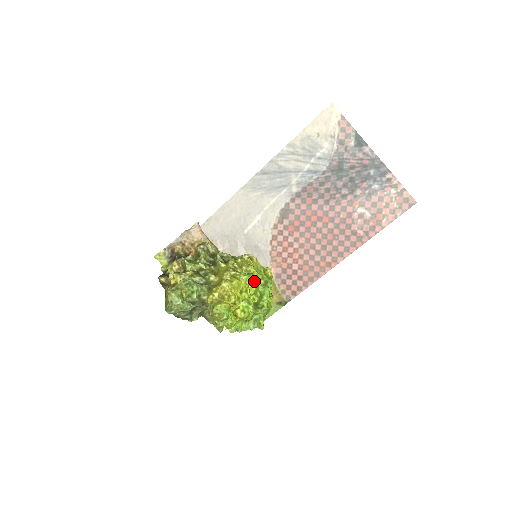
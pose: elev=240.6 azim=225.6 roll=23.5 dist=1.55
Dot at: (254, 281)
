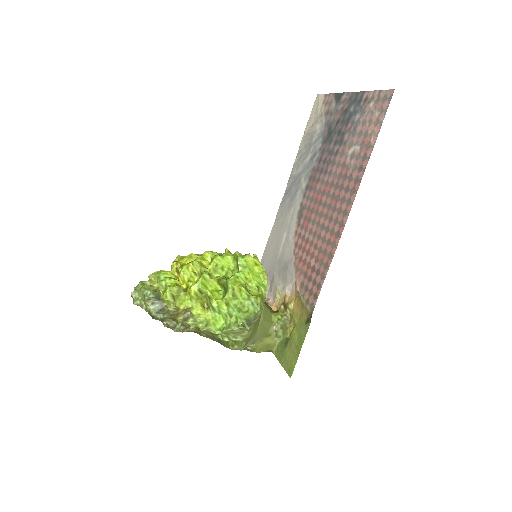
Dot at: (215, 255)
